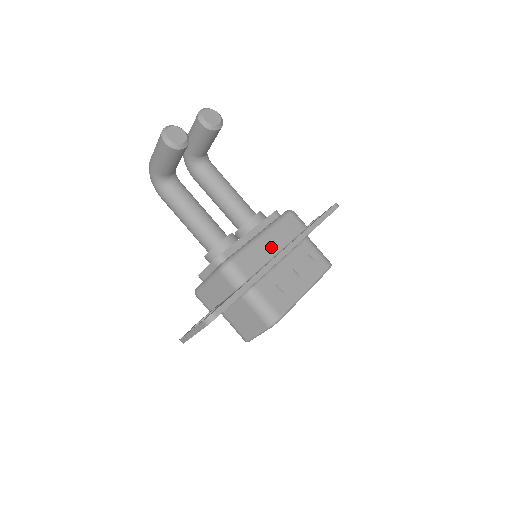
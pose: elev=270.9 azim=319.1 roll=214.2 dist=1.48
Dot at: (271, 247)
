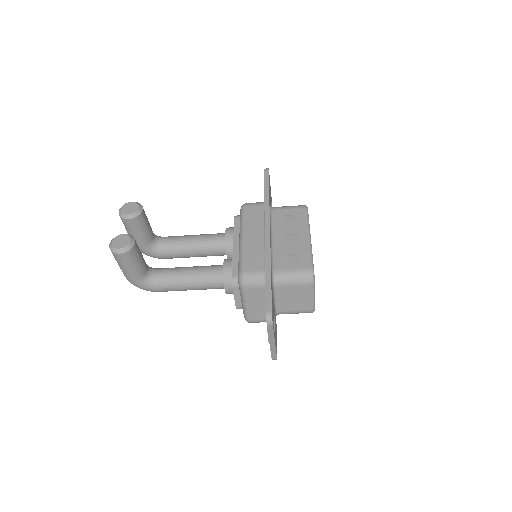
Dot at: (256, 238)
